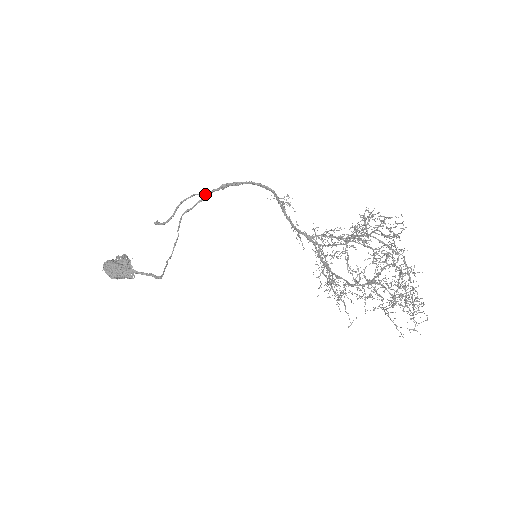
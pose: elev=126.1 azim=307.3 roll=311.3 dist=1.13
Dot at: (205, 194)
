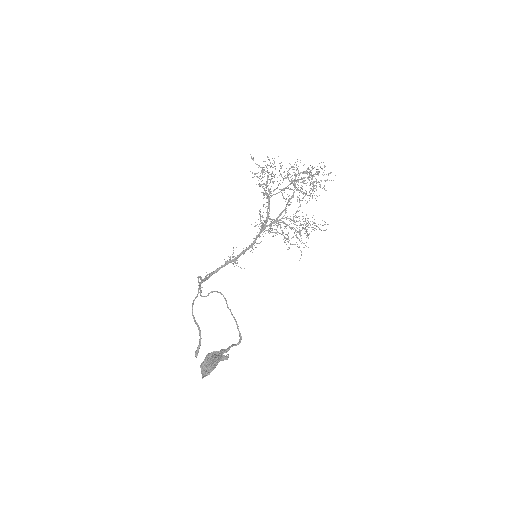
Dot at: (197, 294)
